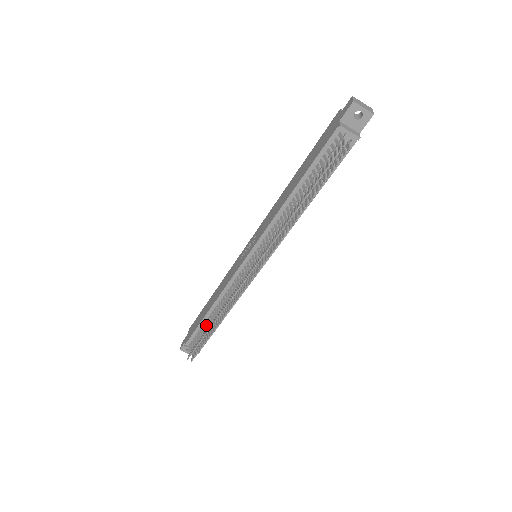
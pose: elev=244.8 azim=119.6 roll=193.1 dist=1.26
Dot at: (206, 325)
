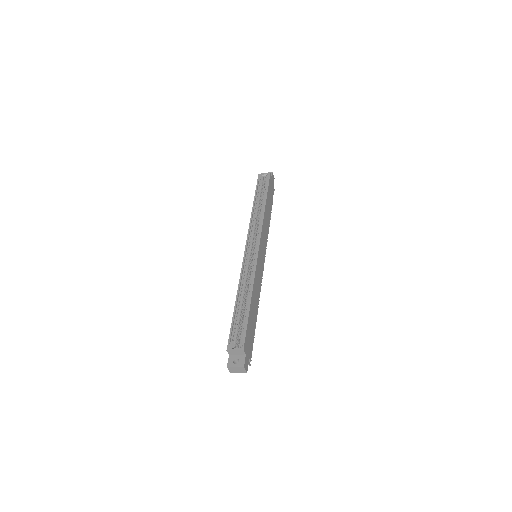
Dot at: occluded
